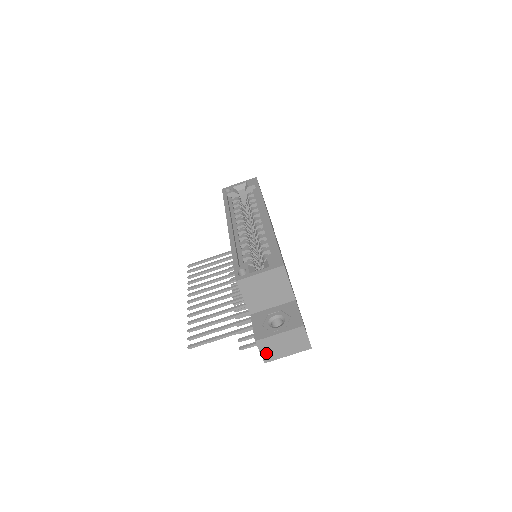
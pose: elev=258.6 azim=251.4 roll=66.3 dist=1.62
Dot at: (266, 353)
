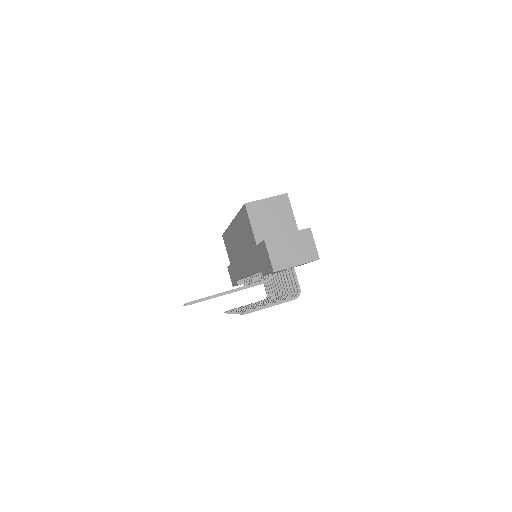
Dot at: (275, 258)
